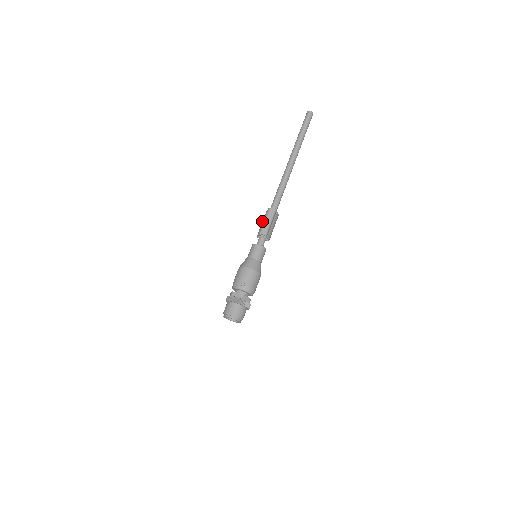
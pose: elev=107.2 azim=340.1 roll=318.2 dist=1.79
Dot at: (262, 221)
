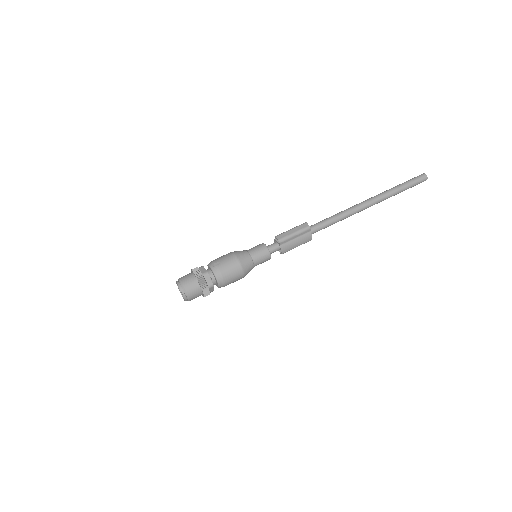
Dot at: occluded
